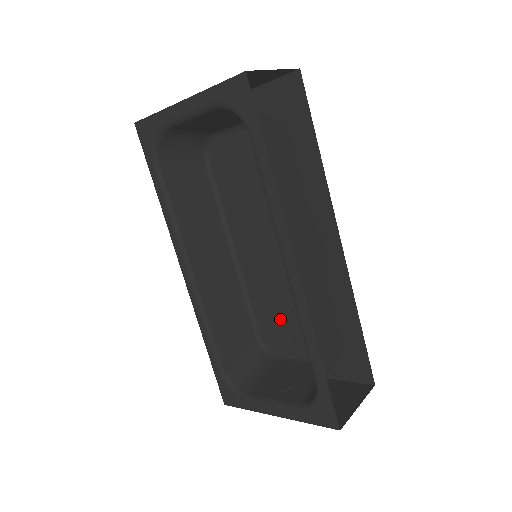
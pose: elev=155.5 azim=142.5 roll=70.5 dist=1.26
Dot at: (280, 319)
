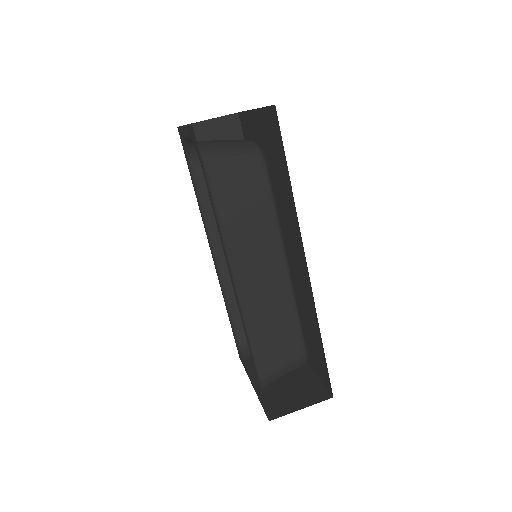
Dot at: occluded
